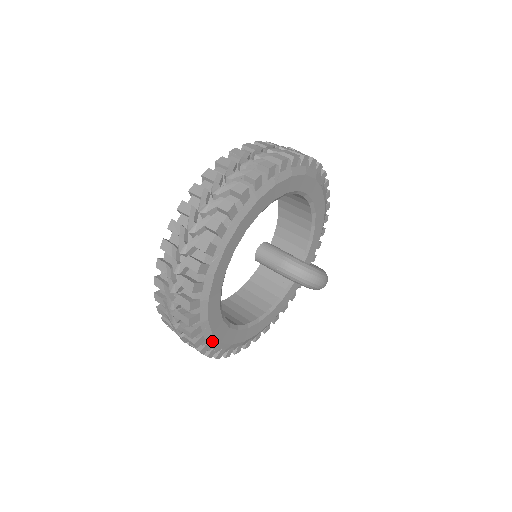
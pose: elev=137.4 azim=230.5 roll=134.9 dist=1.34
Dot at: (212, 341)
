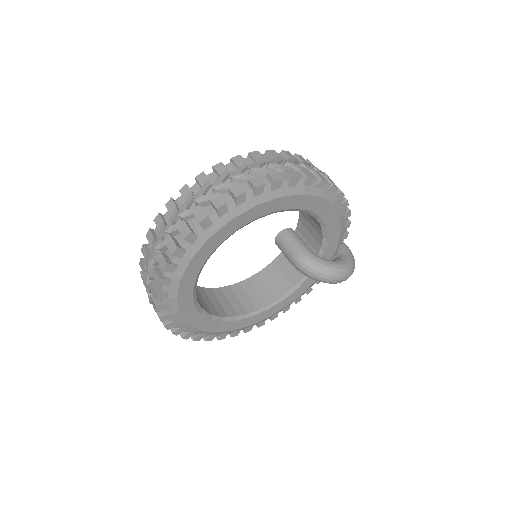
Dot at: (204, 332)
